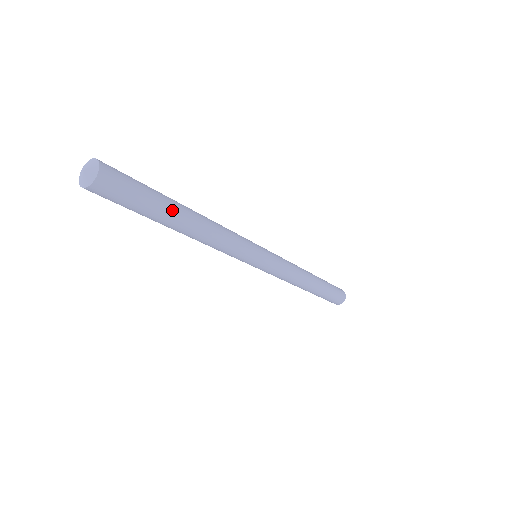
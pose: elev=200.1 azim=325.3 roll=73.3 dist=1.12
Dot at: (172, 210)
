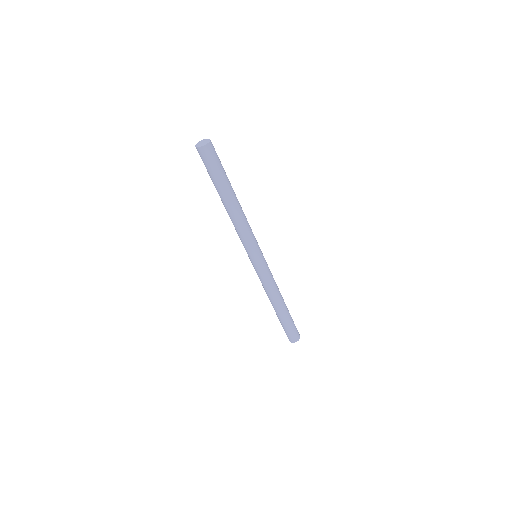
Dot at: (230, 184)
